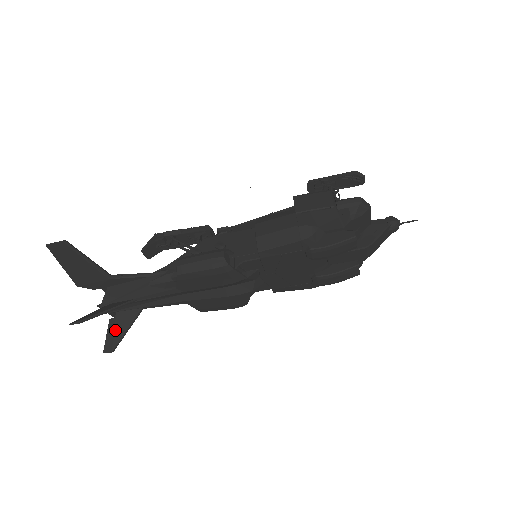
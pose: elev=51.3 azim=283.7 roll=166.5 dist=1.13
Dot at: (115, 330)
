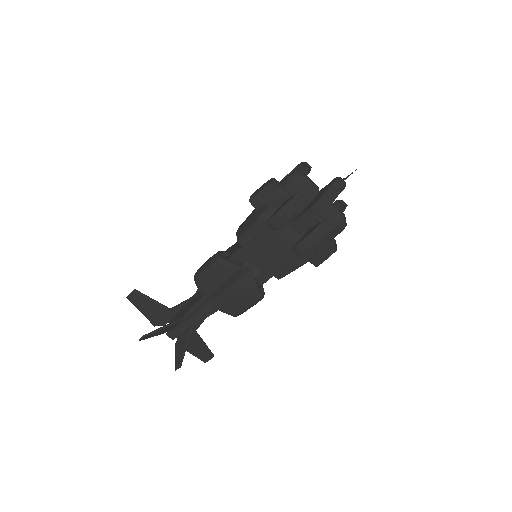
Dot at: (179, 349)
